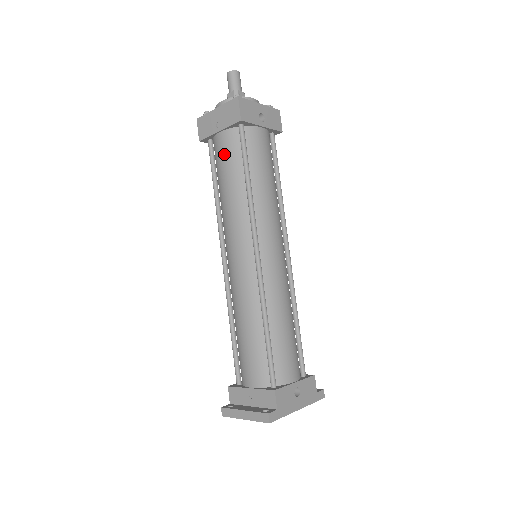
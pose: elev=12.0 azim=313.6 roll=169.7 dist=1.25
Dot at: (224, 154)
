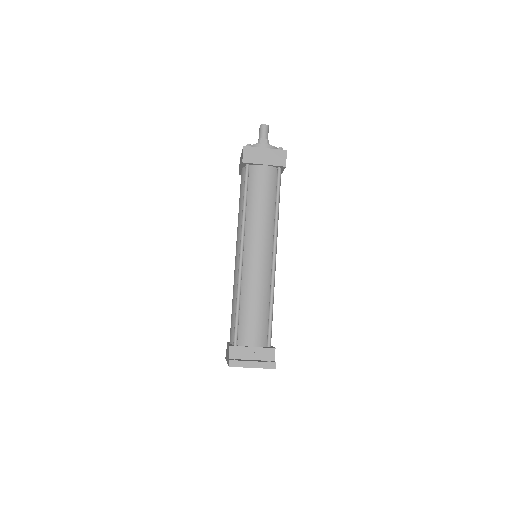
Dot at: (264, 181)
